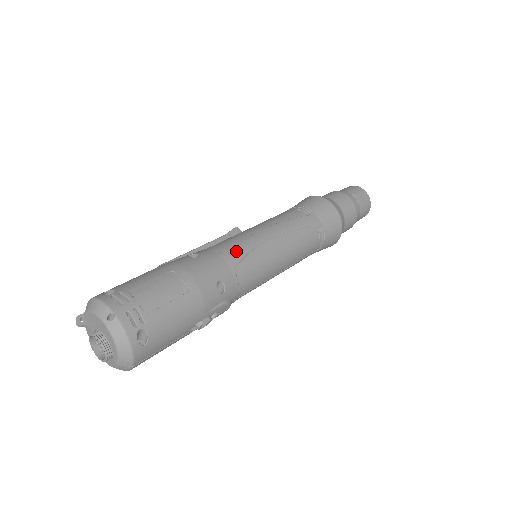
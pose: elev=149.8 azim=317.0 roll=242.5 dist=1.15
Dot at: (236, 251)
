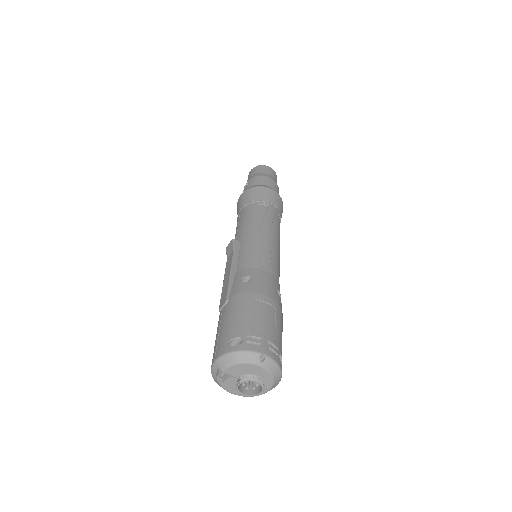
Dot at: (266, 260)
